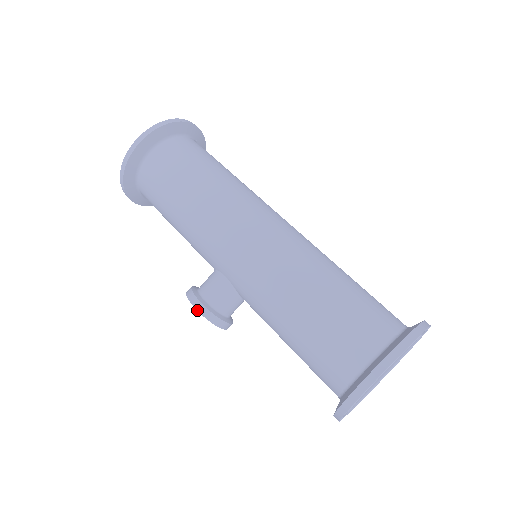
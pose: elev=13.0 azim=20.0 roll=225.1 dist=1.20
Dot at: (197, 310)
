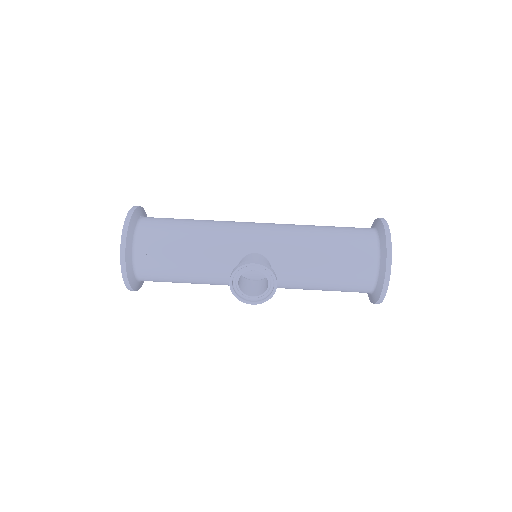
Dot at: (257, 264)
